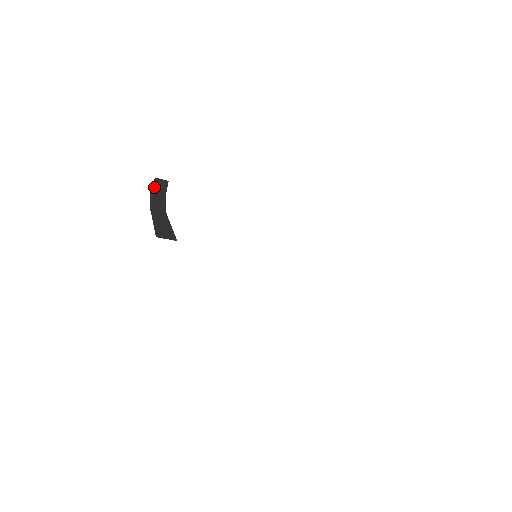
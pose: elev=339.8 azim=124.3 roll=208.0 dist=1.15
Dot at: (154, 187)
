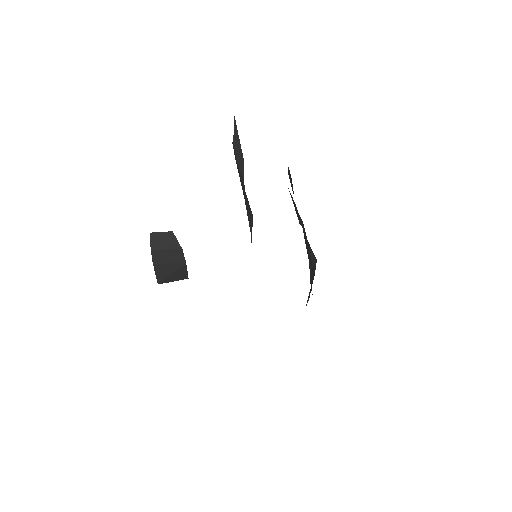
Dot at: (155, 242)
